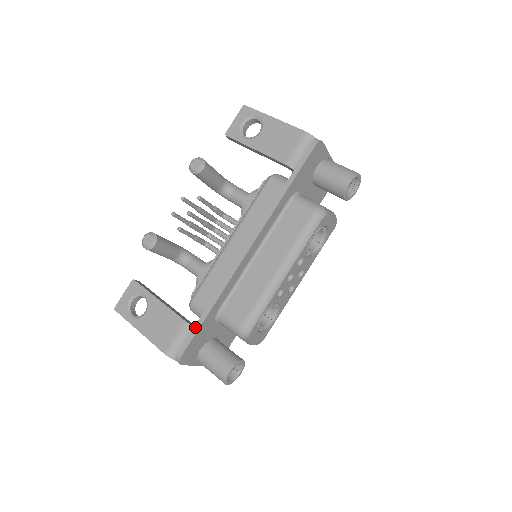
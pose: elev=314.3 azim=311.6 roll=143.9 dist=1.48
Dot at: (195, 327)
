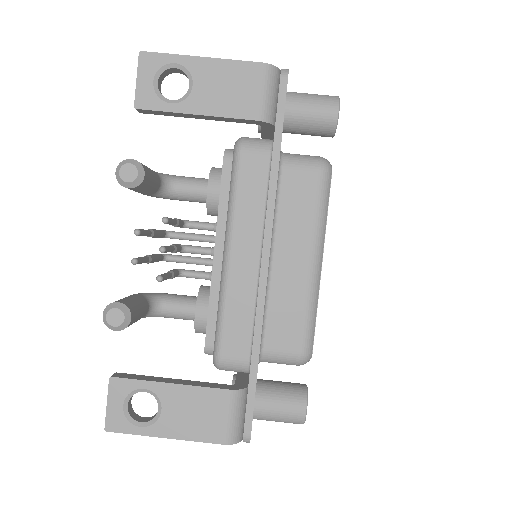
Dot at: (249, 390)
